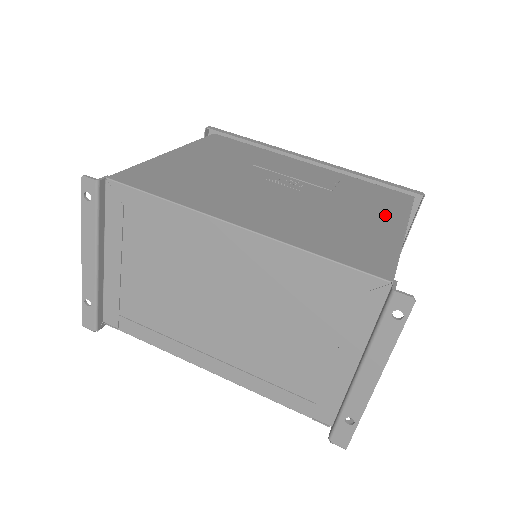
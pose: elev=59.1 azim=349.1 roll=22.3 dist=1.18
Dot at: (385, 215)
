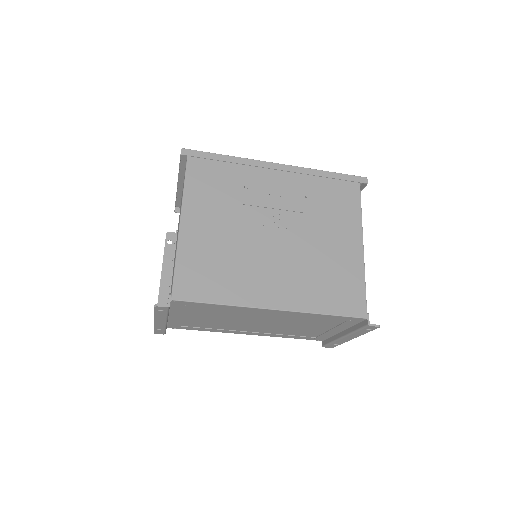
Dot at: (348, 230)
